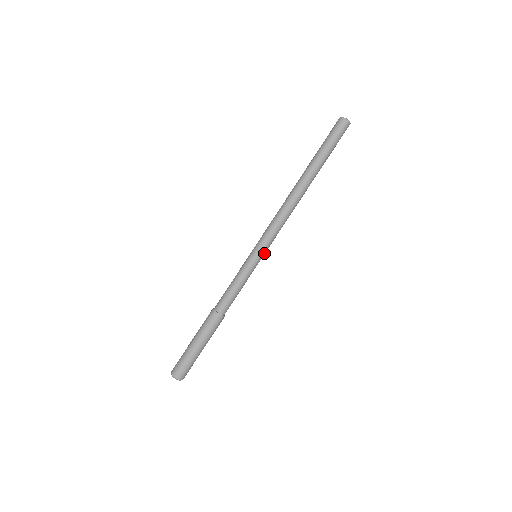
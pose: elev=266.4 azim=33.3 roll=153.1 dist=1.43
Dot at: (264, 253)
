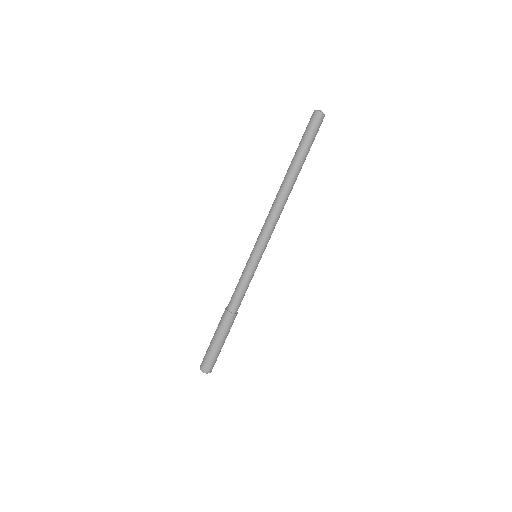
Dot at: (263, 252)
